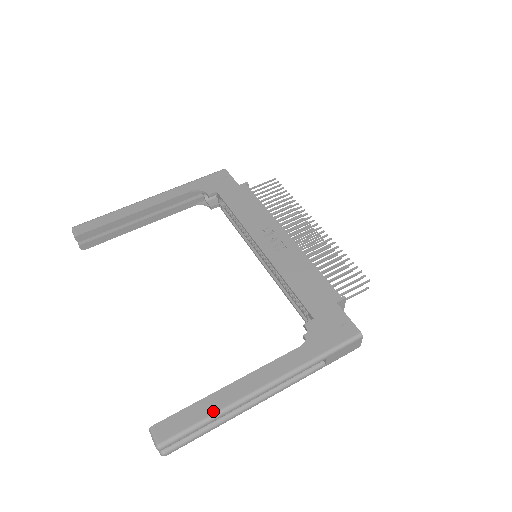
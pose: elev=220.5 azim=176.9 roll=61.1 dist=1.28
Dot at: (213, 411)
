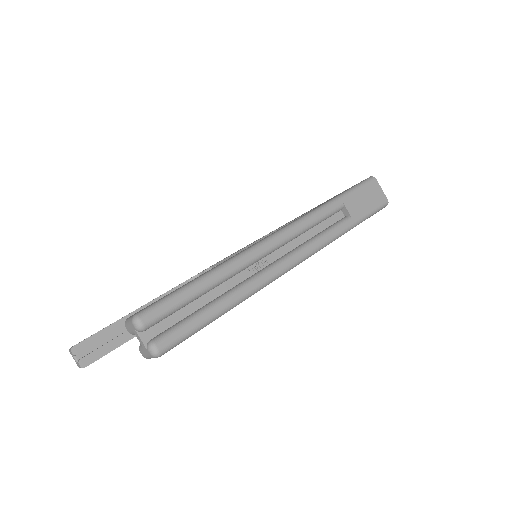
Dot at: (210, 270)
